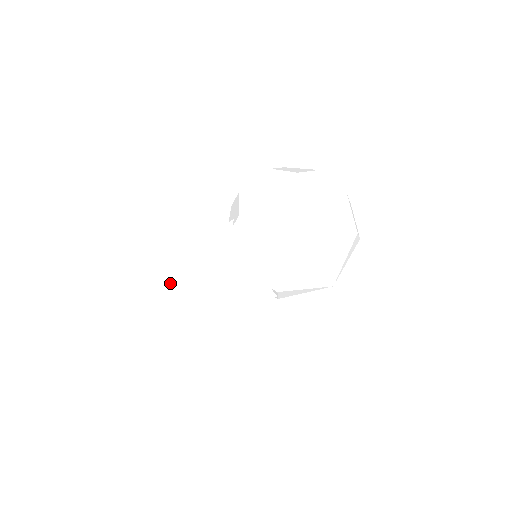
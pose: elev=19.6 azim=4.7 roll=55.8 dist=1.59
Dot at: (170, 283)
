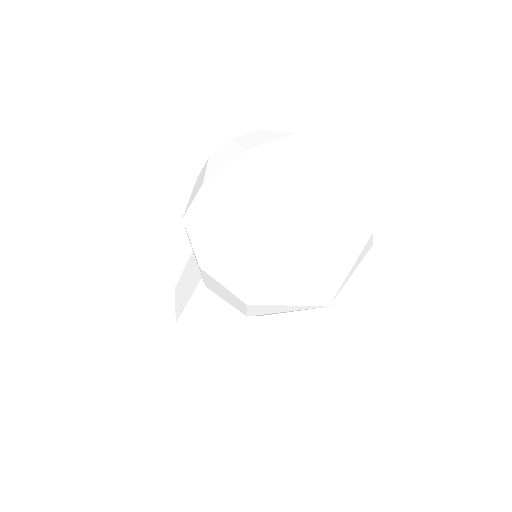
Dot at: (178, 308)
